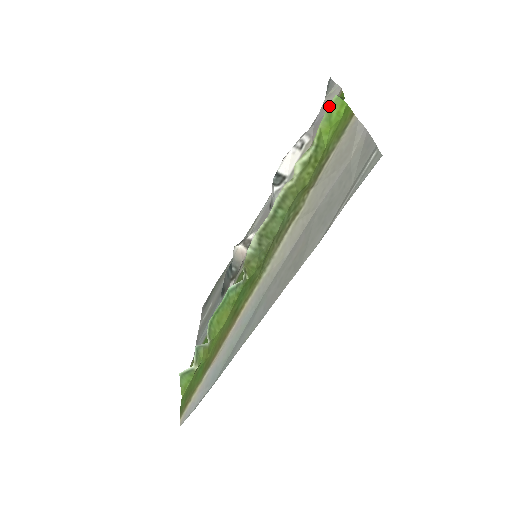
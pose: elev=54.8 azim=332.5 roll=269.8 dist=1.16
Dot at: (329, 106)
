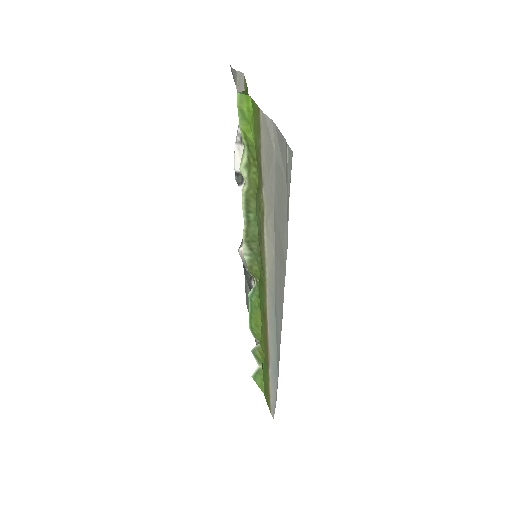
Dot at: (238, 106)
